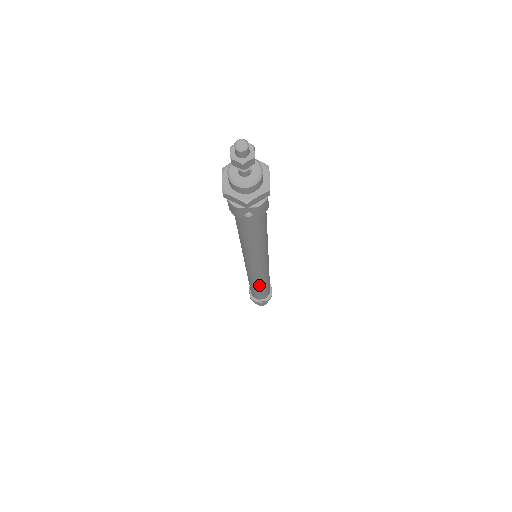
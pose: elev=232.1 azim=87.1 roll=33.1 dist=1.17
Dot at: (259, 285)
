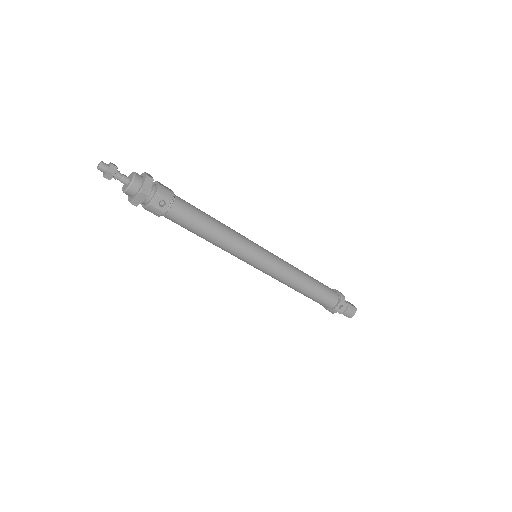
Dot at: (300, 283)
